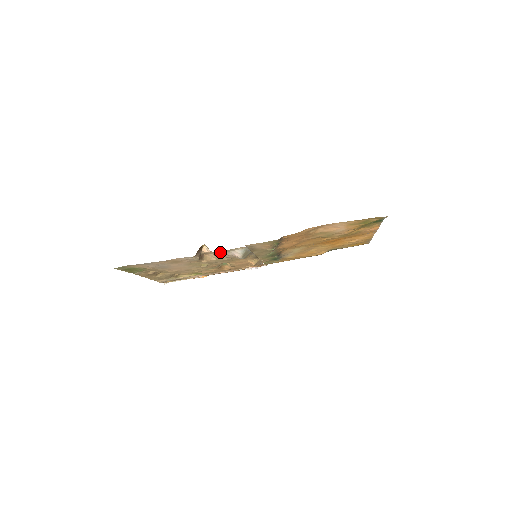
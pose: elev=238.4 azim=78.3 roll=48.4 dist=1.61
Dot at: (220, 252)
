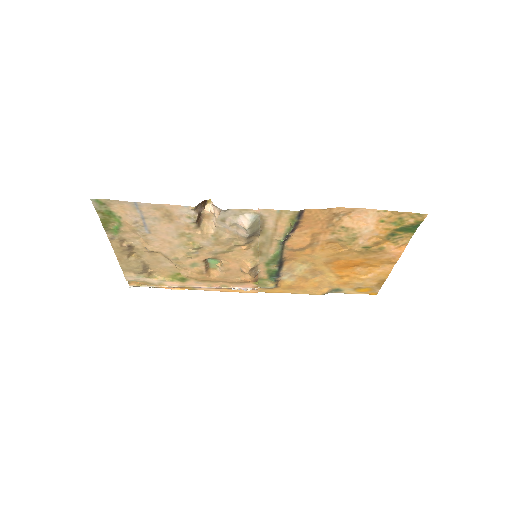
Dot at: (226, 212)
